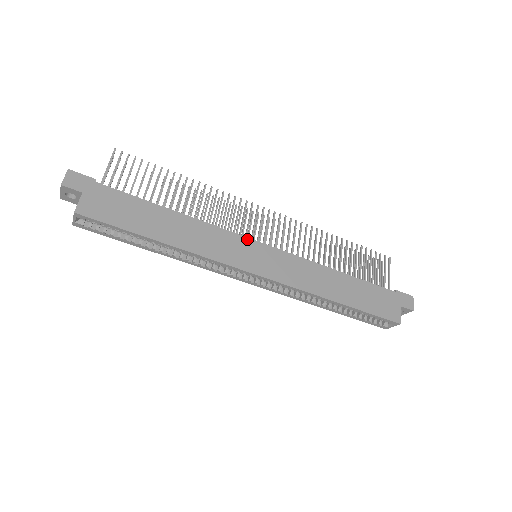
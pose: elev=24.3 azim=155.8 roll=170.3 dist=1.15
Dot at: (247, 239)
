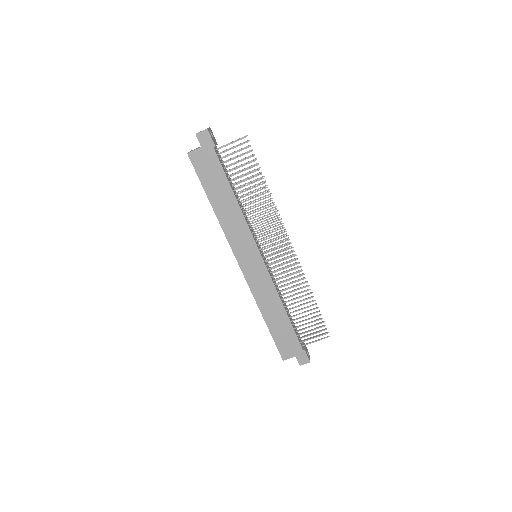
Dot at: (256, 247)
